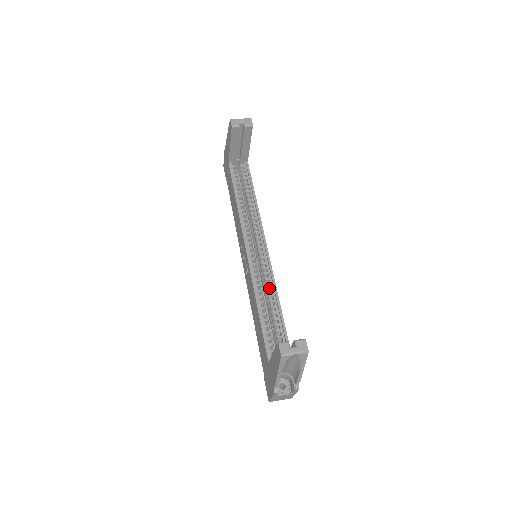
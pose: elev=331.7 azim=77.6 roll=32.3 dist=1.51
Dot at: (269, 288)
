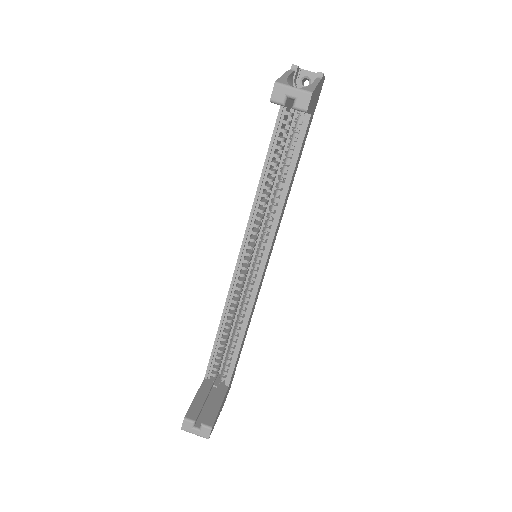
Dot at: (244, 309)
